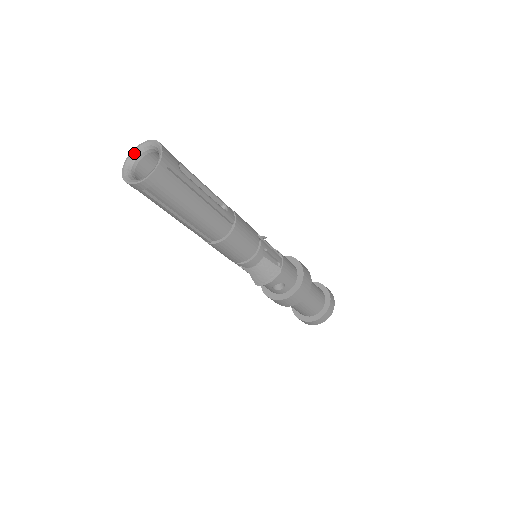
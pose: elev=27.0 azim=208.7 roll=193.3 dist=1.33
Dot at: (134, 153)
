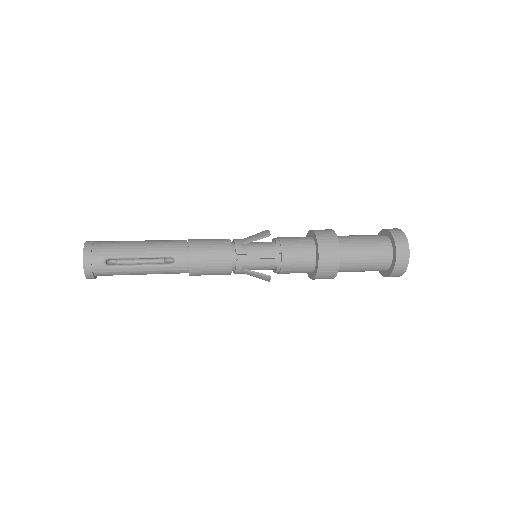
Dot at: occluded
